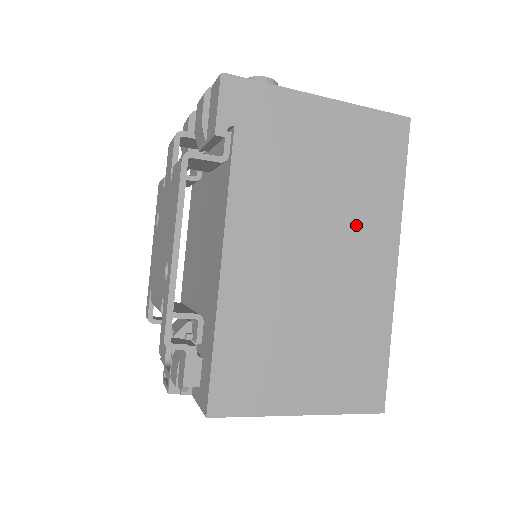
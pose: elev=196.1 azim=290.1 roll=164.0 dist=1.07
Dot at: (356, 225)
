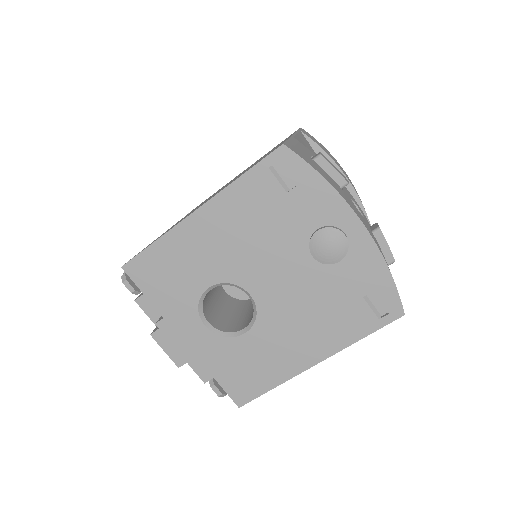
Dot at: occluded
